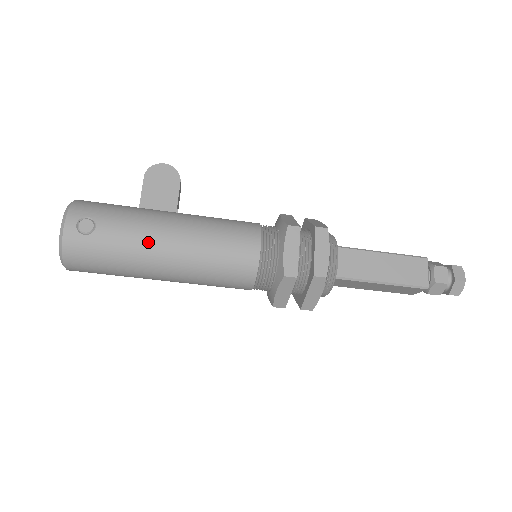
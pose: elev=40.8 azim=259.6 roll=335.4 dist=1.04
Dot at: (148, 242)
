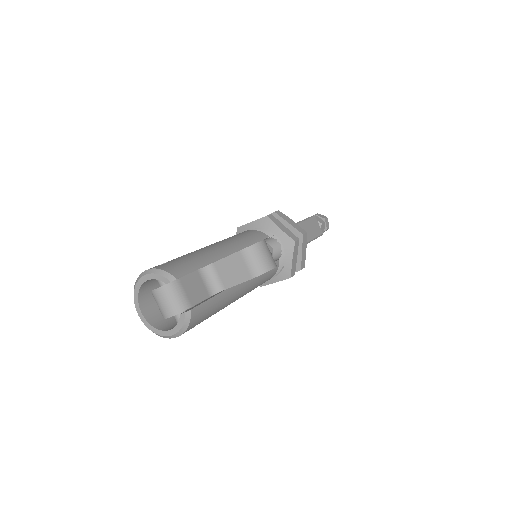
Dot at: occluded
